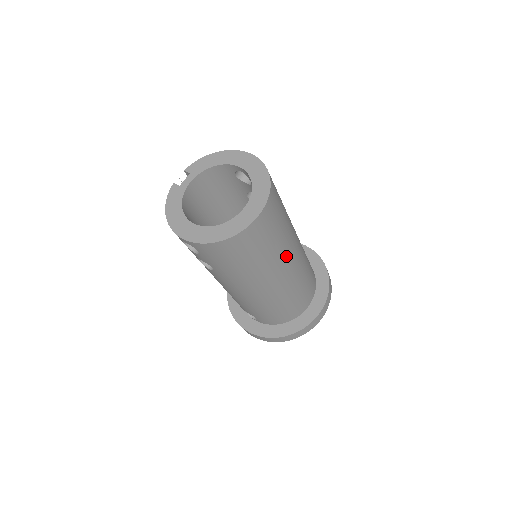
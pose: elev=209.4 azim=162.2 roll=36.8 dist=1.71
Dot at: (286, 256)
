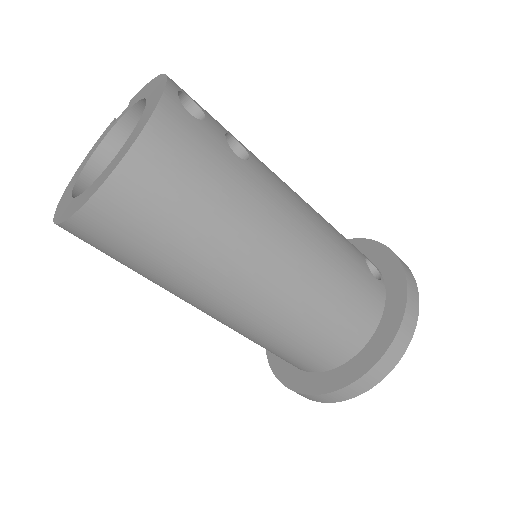
Dot at: (222, 279)
